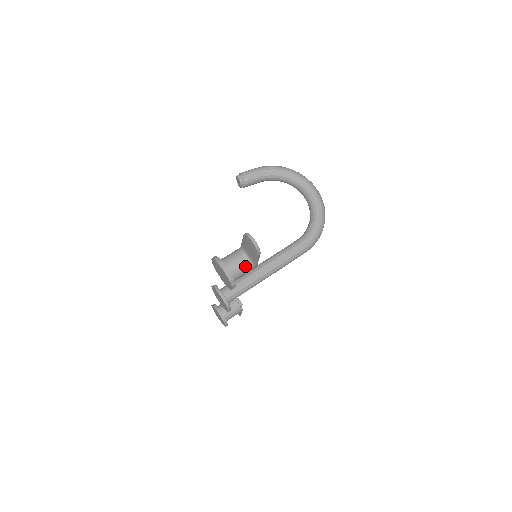
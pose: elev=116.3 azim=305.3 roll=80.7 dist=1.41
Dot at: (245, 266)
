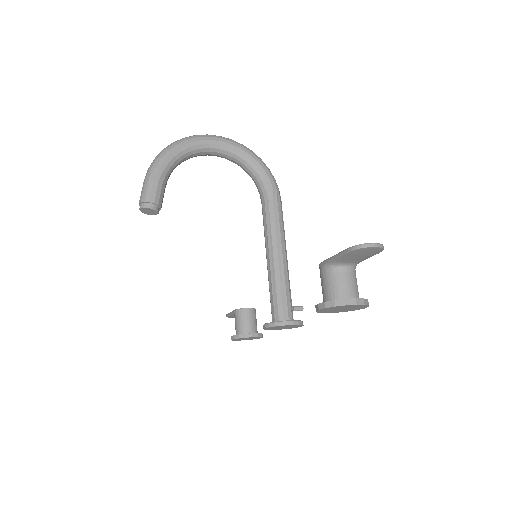
Dot at: (355, 276)
